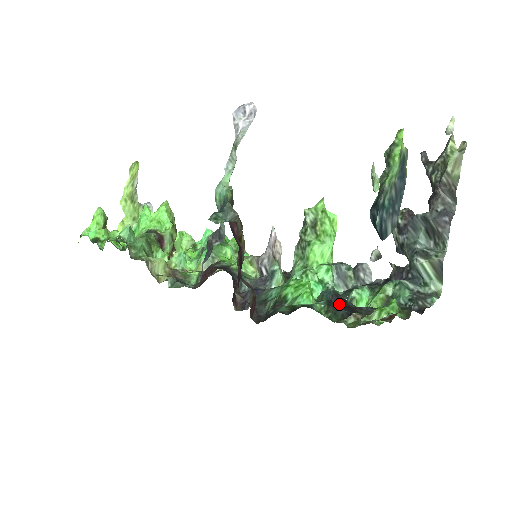
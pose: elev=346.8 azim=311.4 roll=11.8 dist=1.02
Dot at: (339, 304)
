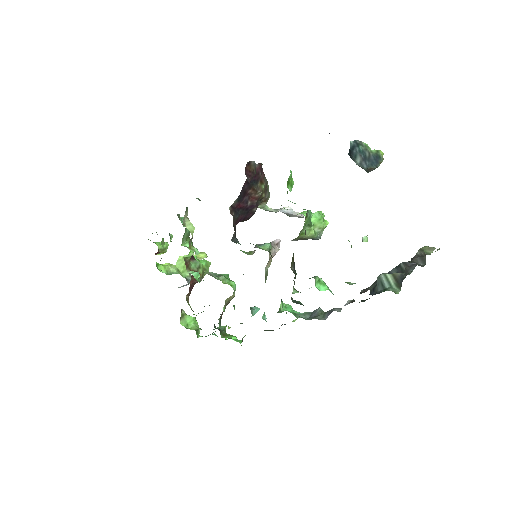
Dot at: occluded
